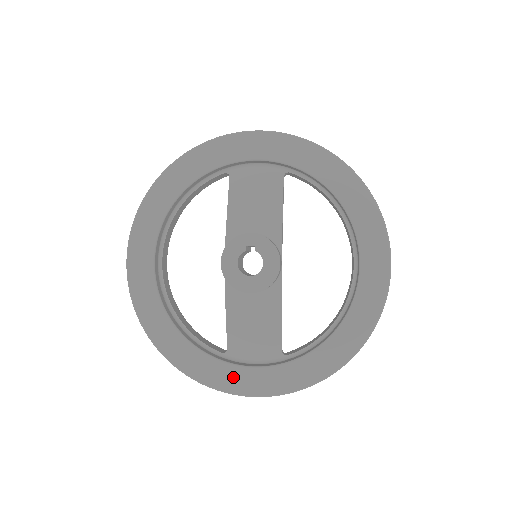
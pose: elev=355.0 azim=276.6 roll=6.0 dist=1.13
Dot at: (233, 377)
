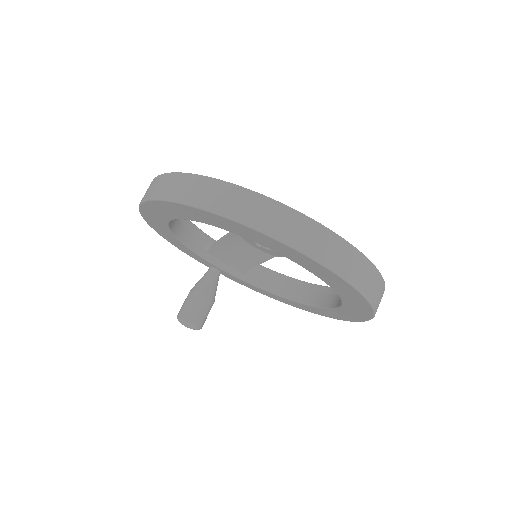
Dot at: occluded
